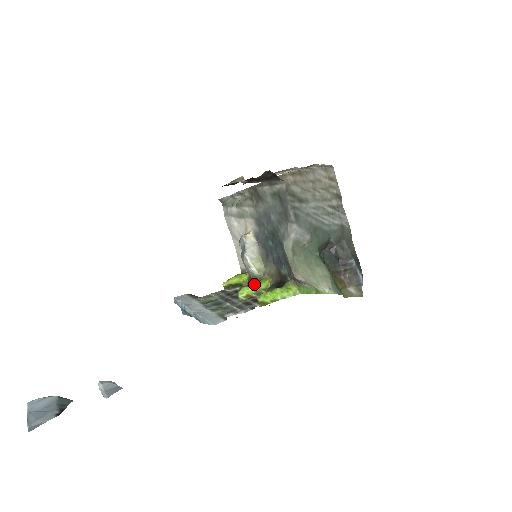
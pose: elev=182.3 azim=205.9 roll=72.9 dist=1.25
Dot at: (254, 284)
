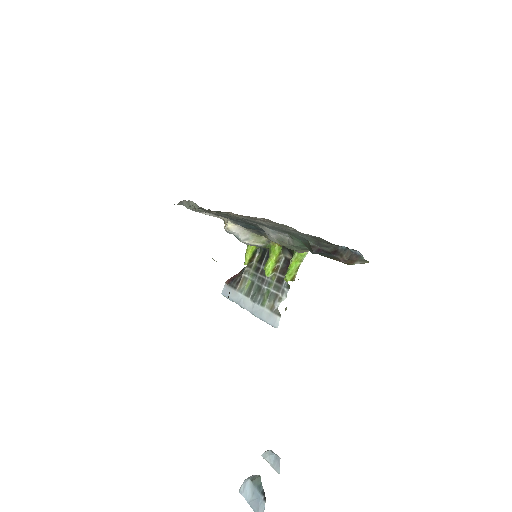
Dot at: (269, 258)
